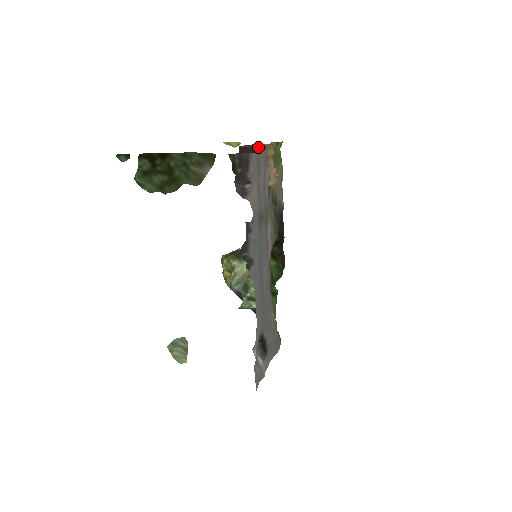
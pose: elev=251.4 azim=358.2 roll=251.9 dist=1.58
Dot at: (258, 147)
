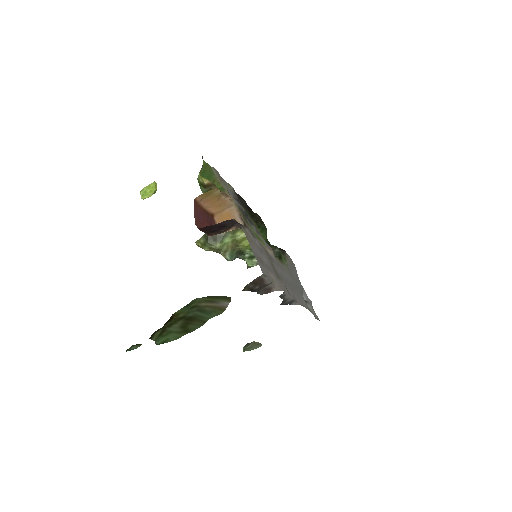
Dot at: (223, 222)
